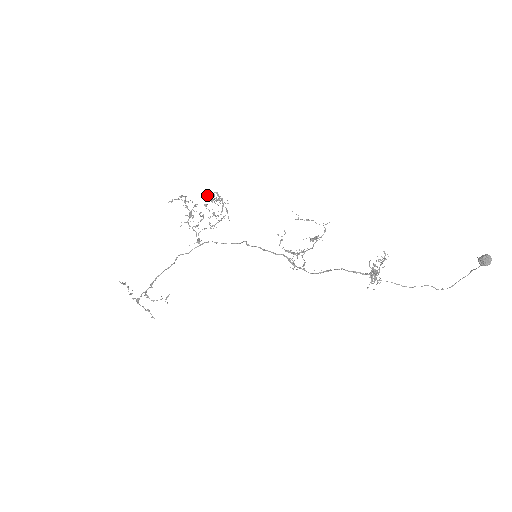
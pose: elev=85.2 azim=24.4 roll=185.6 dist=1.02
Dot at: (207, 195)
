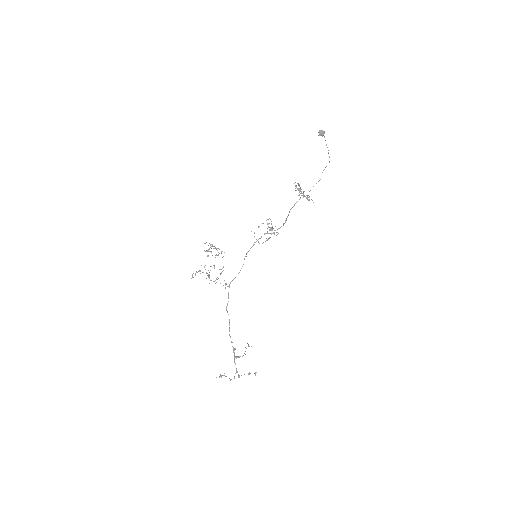
Dot at: occluded
